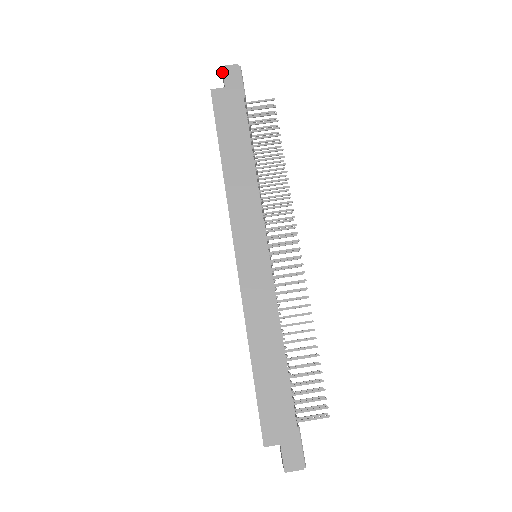
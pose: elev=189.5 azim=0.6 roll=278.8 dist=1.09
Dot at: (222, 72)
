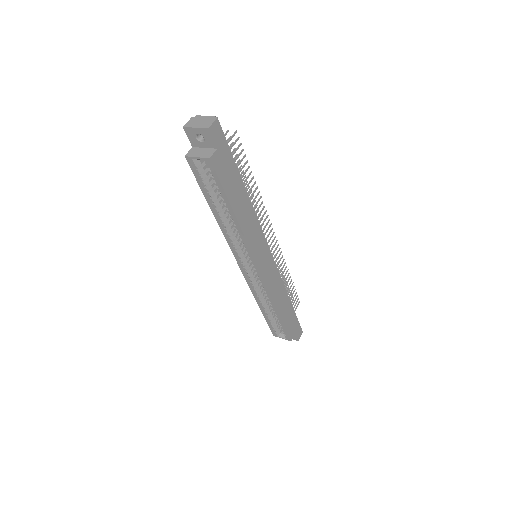
Dot at: (209, 133)
